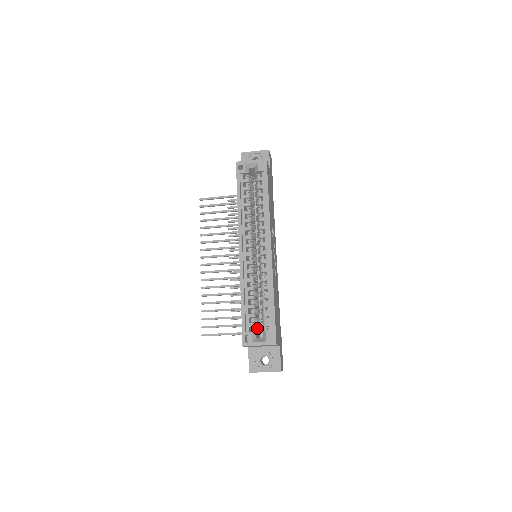
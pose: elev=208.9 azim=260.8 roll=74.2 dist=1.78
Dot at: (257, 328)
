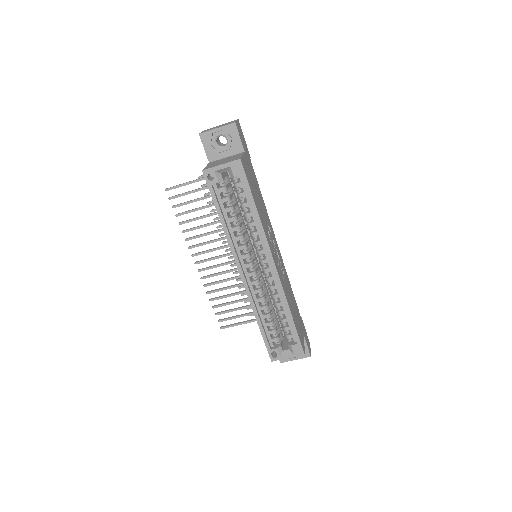
Dot at: (280, 338)
